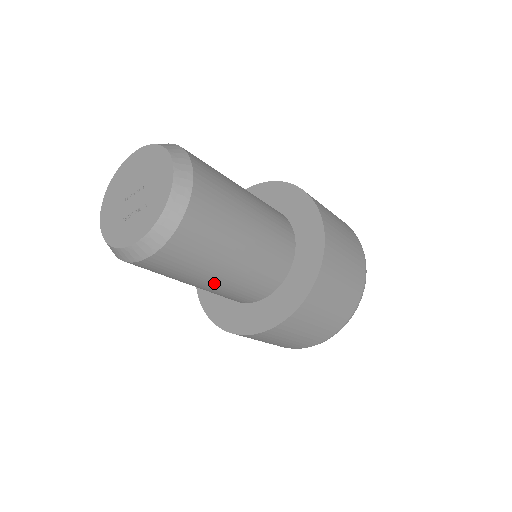
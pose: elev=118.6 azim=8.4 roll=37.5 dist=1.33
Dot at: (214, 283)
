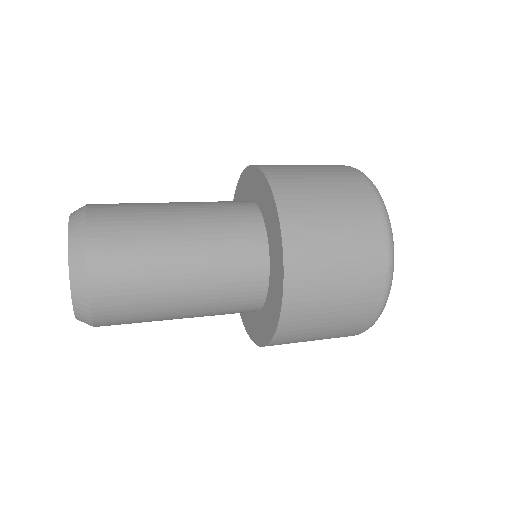
Dot at: occluded
